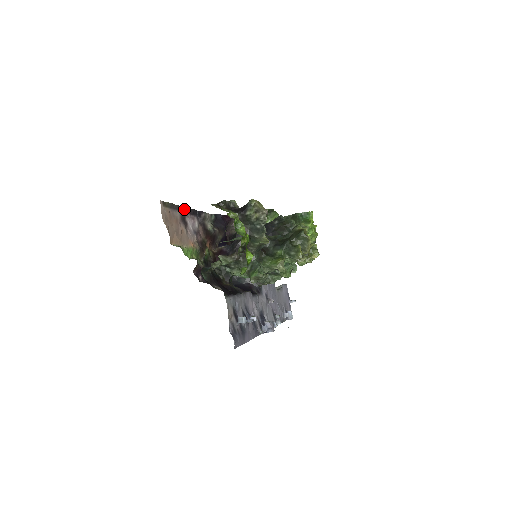
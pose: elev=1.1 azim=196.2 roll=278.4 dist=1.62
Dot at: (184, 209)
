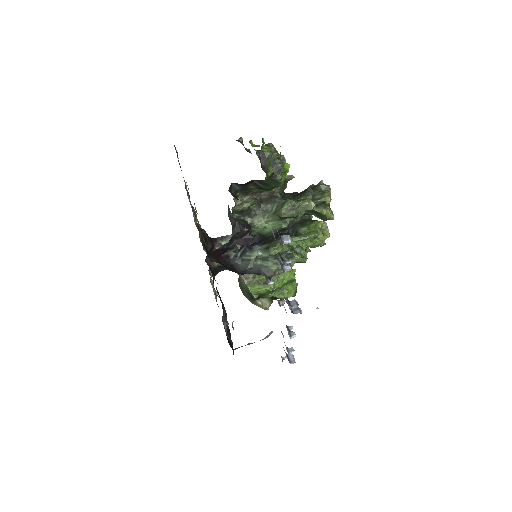
Dot at: occluded
